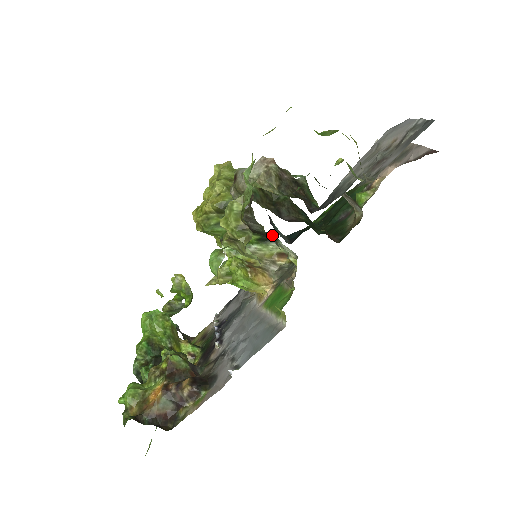
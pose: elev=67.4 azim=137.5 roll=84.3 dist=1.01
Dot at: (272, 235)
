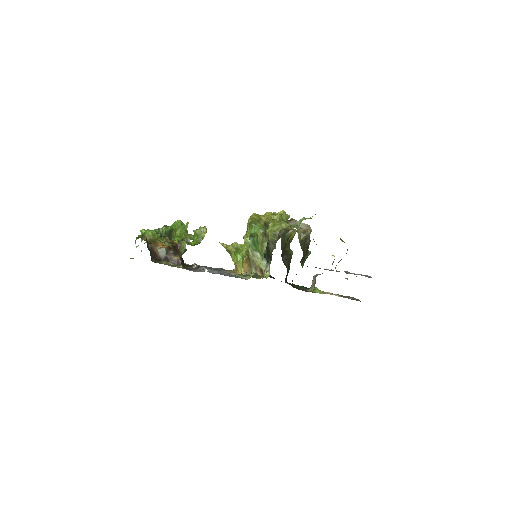
Dot at: (270, 258)
